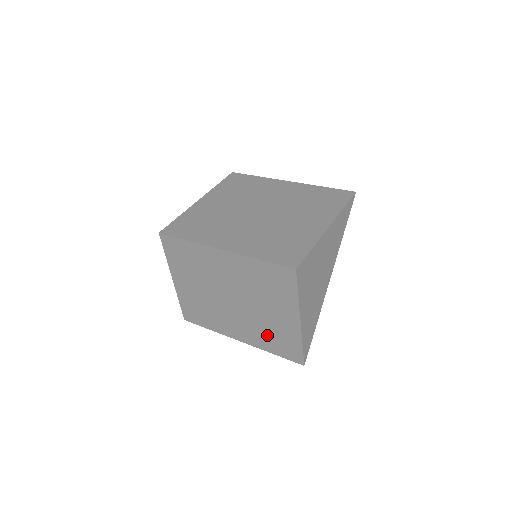
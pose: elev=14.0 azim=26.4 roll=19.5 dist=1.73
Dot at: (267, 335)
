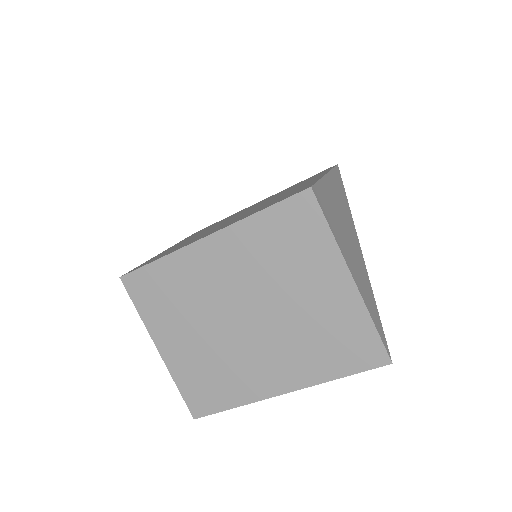
Dot at: (317, 346)
